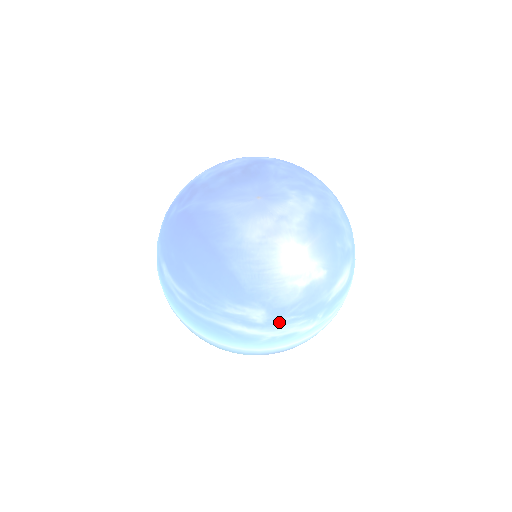
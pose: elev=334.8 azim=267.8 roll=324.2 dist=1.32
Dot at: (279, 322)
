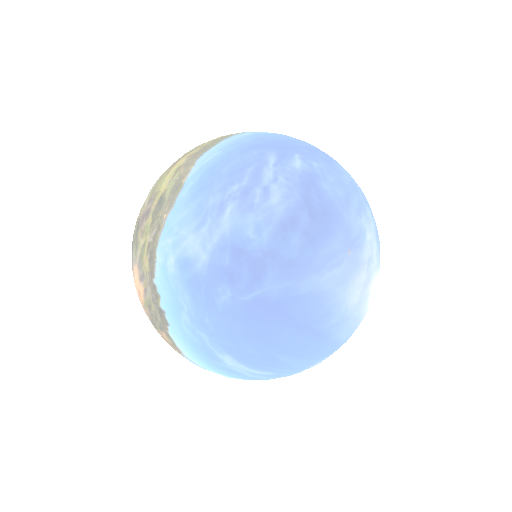
Dot at: occluded
